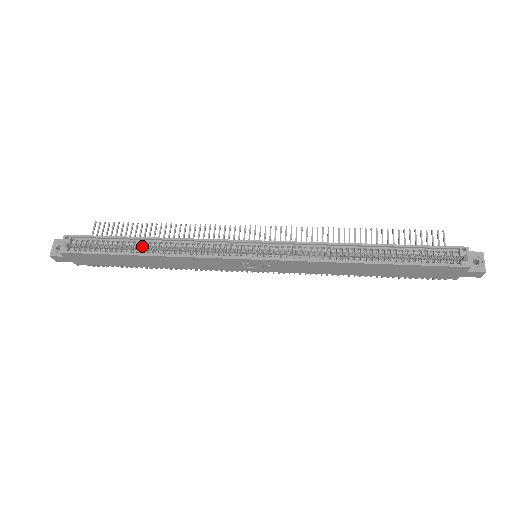
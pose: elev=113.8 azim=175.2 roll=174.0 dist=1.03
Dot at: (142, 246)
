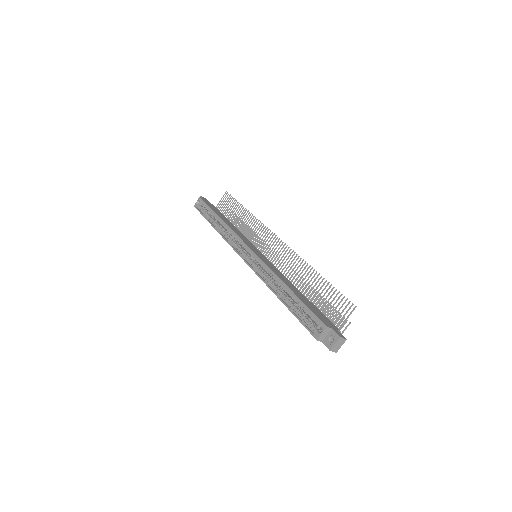
Dot at: (218, 221)
